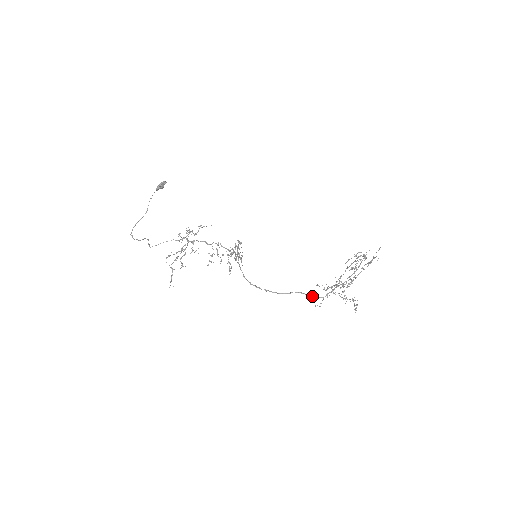
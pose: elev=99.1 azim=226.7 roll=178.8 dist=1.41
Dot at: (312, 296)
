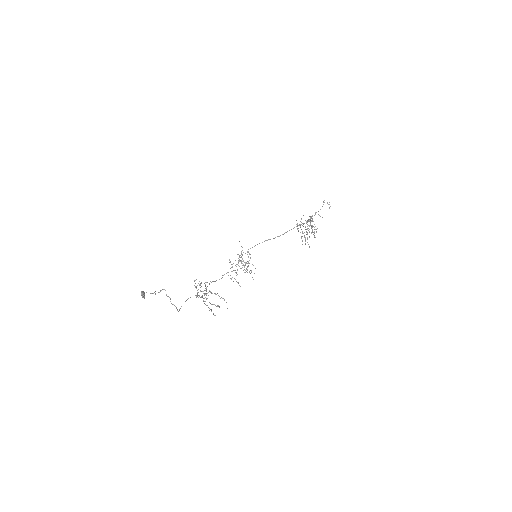
Dot at: occluded
